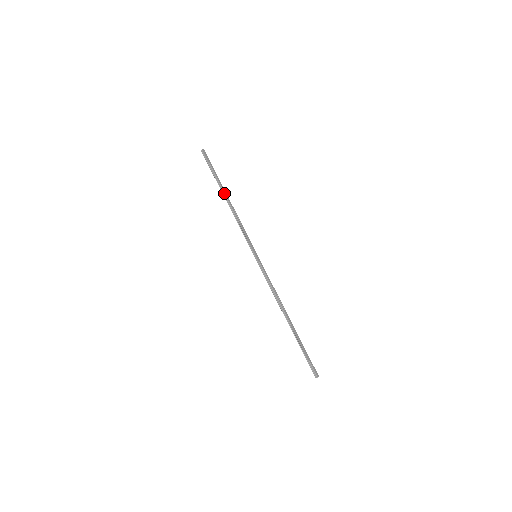
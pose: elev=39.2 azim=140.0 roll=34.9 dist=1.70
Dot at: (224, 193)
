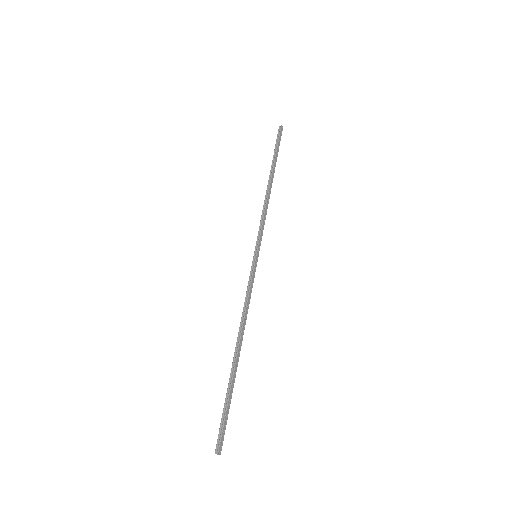
Dot at: (272, 174)
